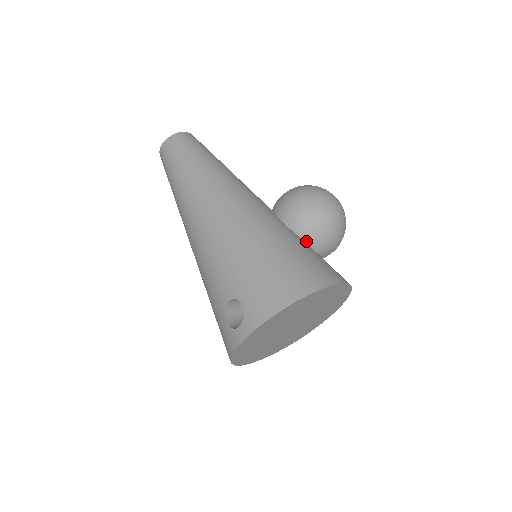
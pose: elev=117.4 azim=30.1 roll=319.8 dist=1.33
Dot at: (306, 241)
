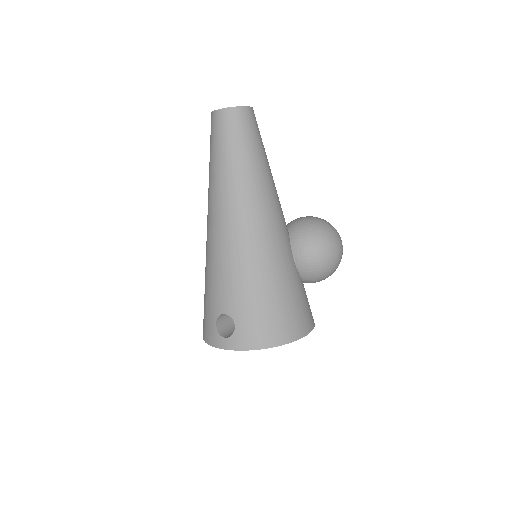
Dot at: (302, 277)
